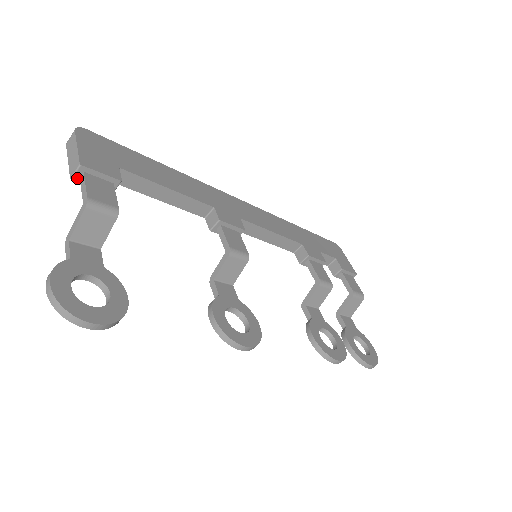
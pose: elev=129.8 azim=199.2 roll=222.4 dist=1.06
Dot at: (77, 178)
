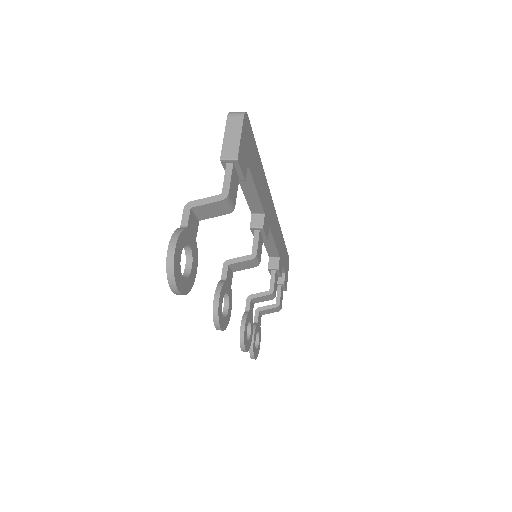
Dot at: (225, 162)
